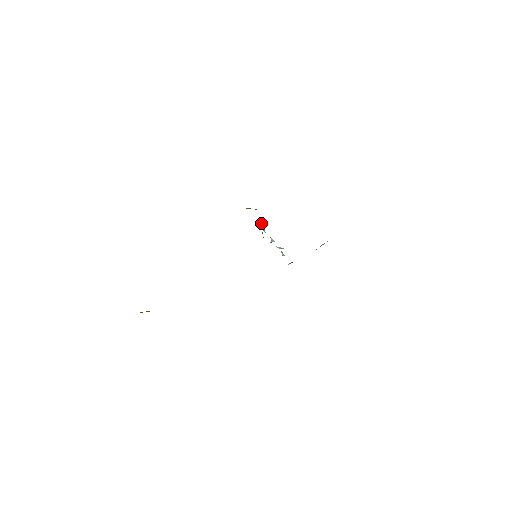
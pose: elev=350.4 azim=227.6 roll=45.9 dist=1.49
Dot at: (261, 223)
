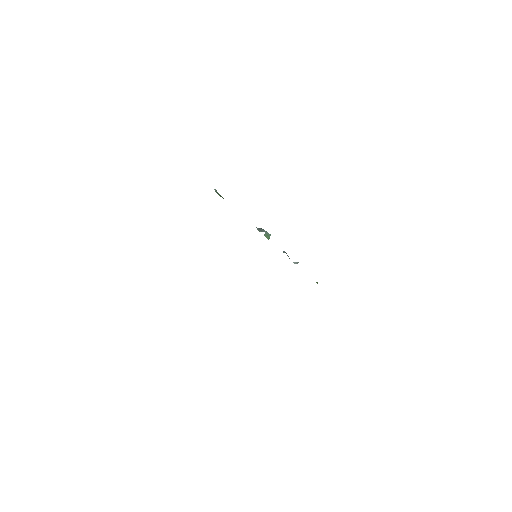
Dot at: (266, 232)
